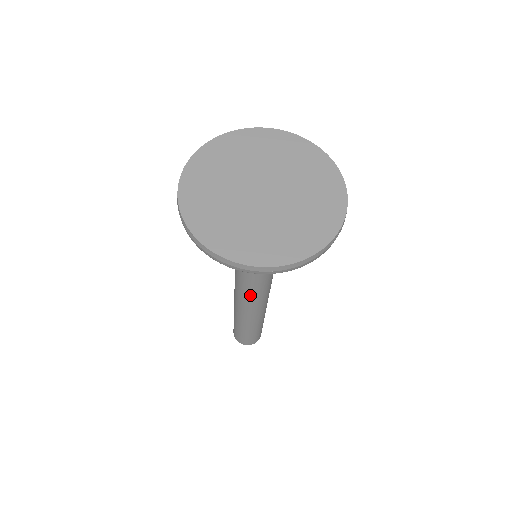
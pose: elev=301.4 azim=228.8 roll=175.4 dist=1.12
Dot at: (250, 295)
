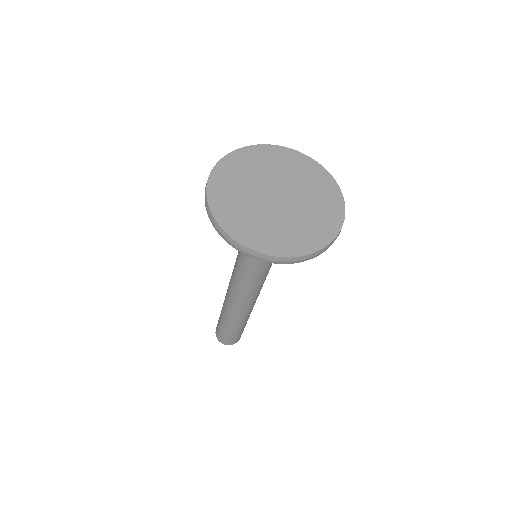
Dot at: (236, 287)
